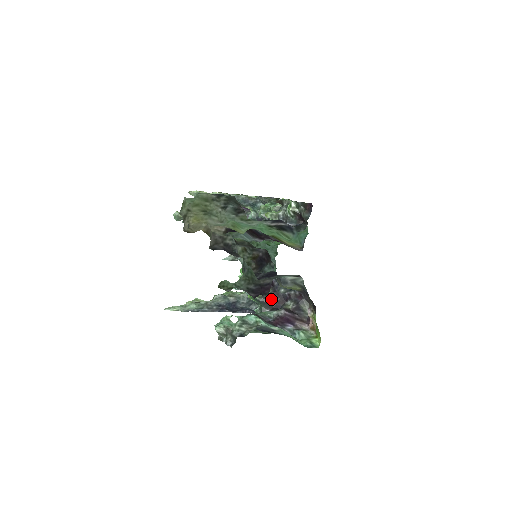
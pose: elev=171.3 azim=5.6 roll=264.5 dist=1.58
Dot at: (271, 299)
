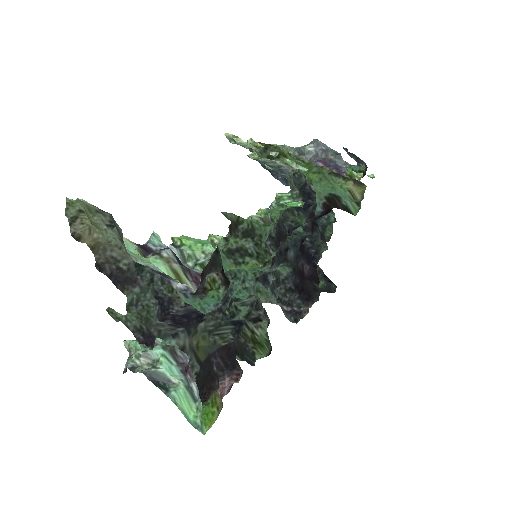
Dot at: occluded
